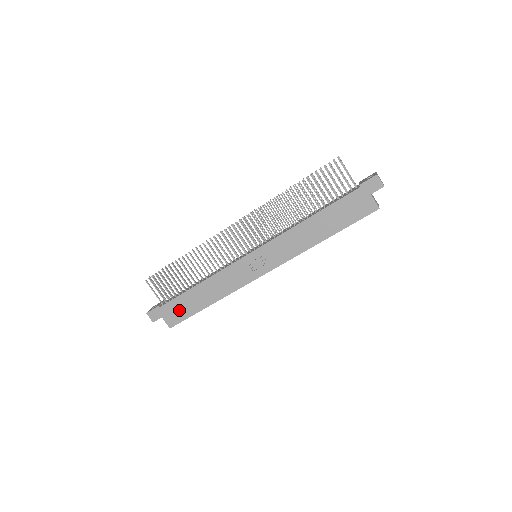
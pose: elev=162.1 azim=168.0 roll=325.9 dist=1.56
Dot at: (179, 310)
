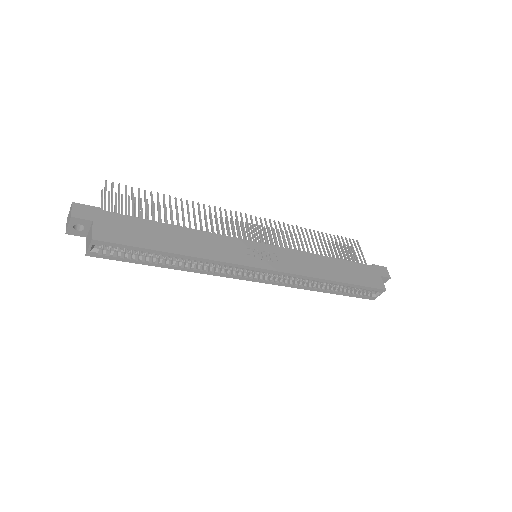
Dot at: (129, 231)
